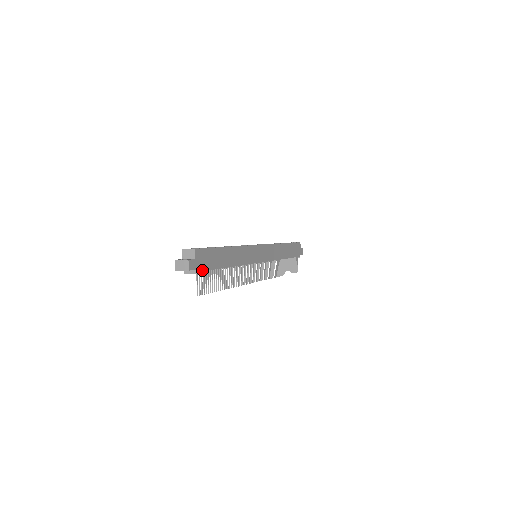
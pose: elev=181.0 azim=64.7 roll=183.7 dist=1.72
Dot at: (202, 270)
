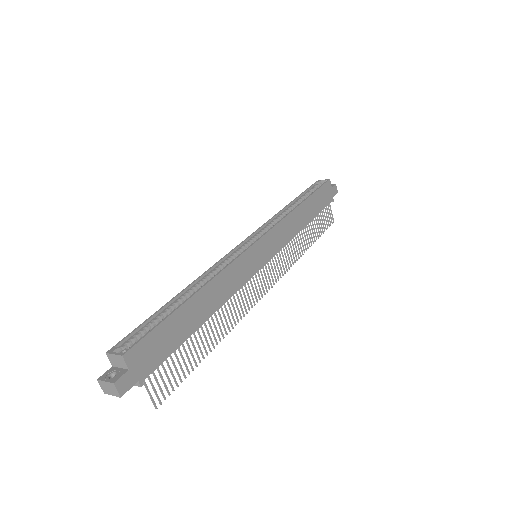
Dot at: (150, 372)
